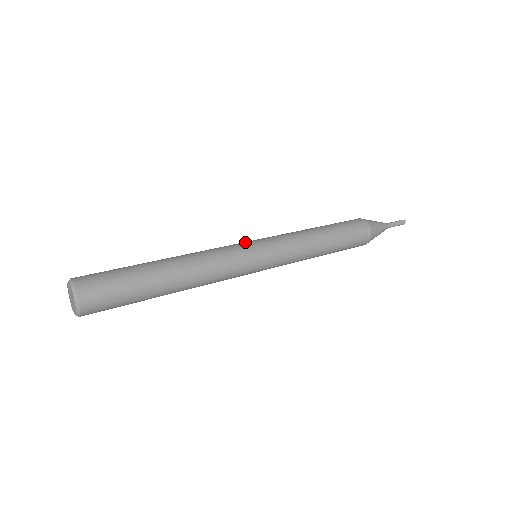
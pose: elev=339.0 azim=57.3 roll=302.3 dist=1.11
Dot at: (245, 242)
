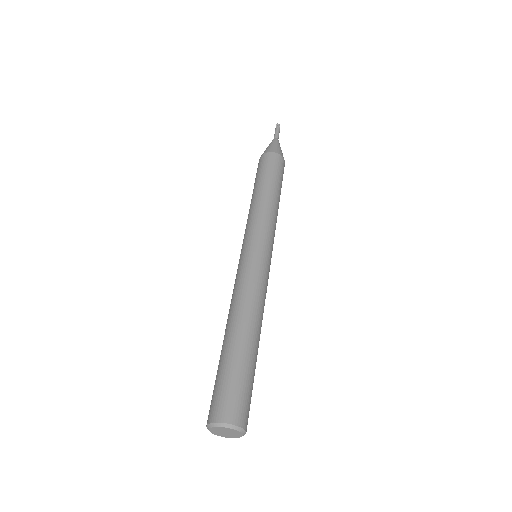
Dot at: (240, 259)
